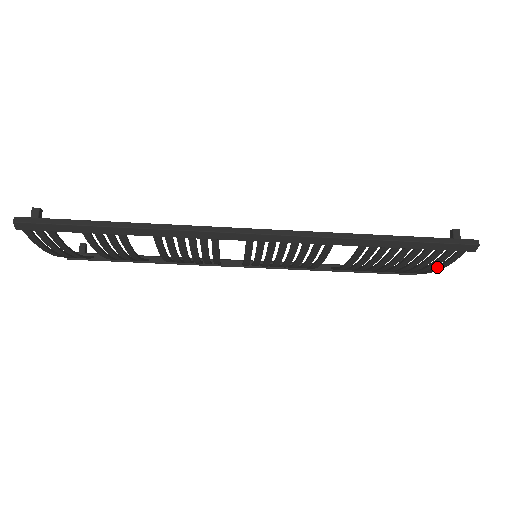
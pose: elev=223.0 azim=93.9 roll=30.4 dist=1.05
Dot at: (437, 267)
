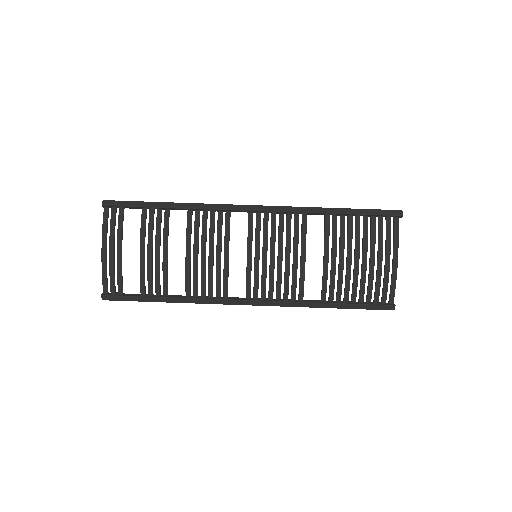
Dot at: (393, 253)
